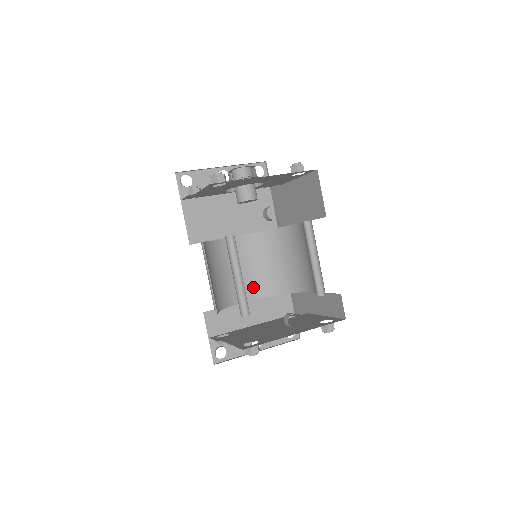
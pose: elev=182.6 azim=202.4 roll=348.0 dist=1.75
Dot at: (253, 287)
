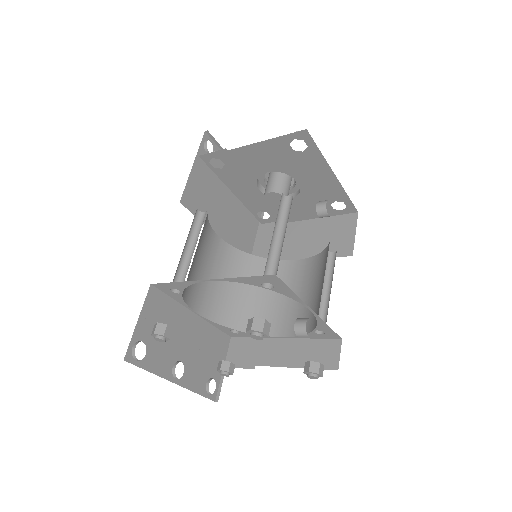
Dot at: (208, 301)
